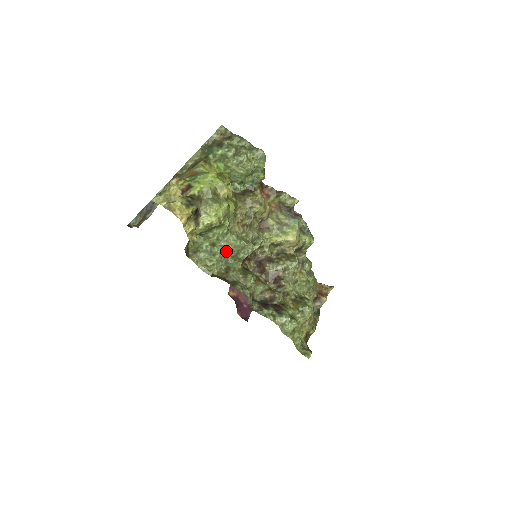
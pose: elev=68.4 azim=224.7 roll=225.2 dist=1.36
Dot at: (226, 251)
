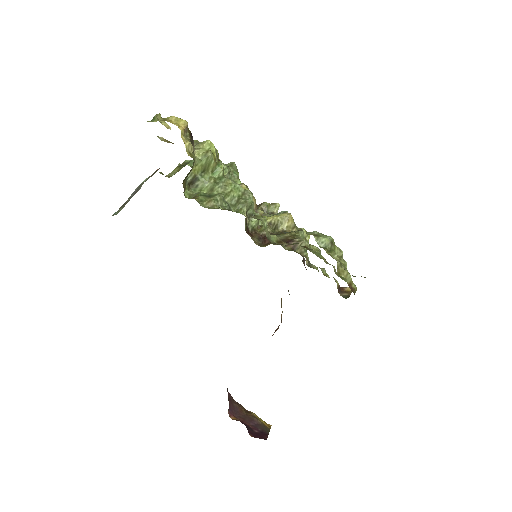
Dot at: (227, 191)
